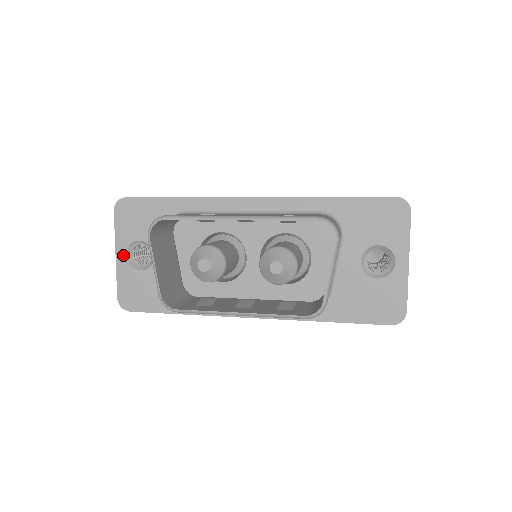
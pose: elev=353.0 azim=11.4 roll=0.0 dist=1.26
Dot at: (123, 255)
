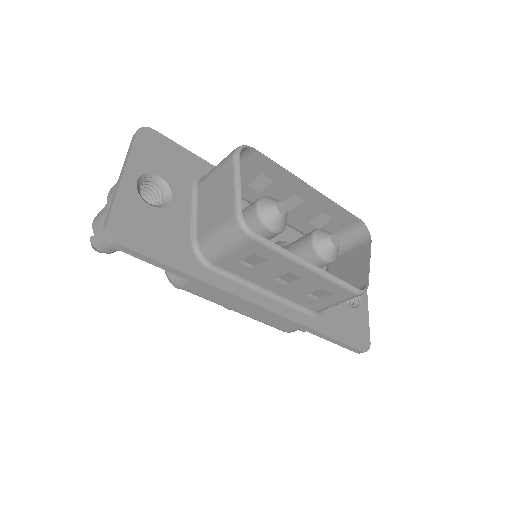
Dot at: (133, 178)
